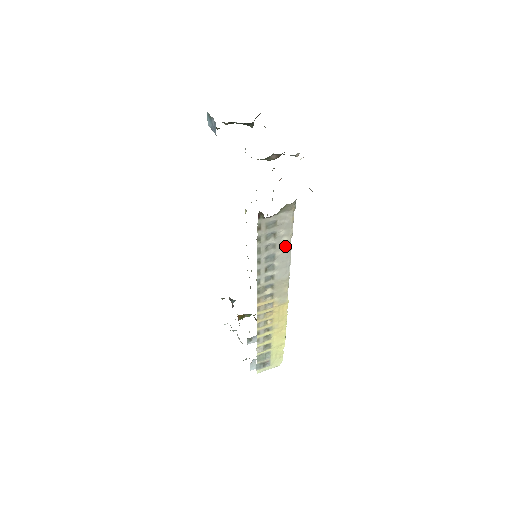
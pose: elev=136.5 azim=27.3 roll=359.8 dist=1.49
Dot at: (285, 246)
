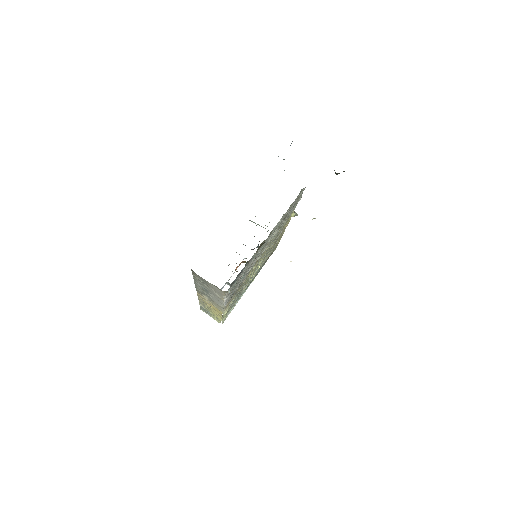
Dot at: (218, 296)
